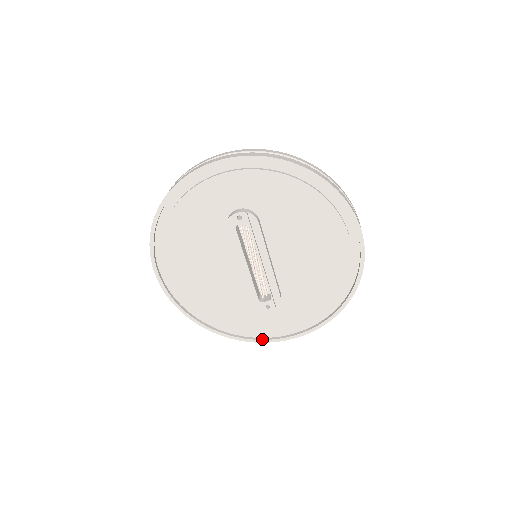
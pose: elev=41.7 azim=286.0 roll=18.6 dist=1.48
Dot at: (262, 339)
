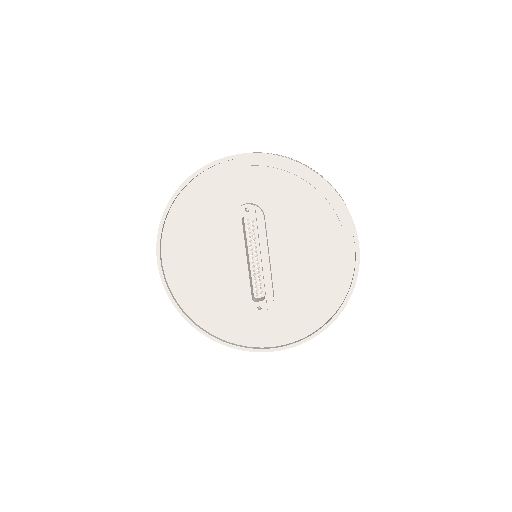
Dot at: (248, 347)
